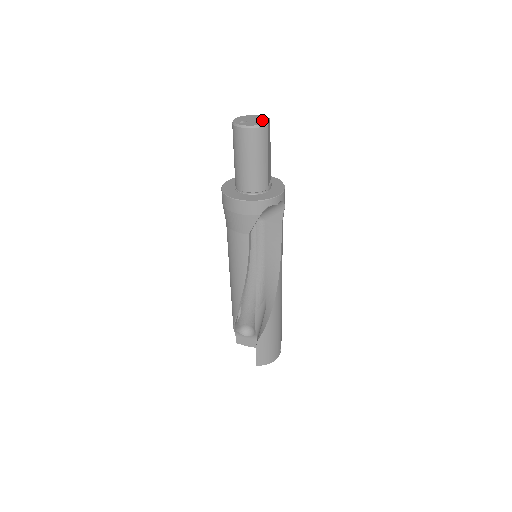
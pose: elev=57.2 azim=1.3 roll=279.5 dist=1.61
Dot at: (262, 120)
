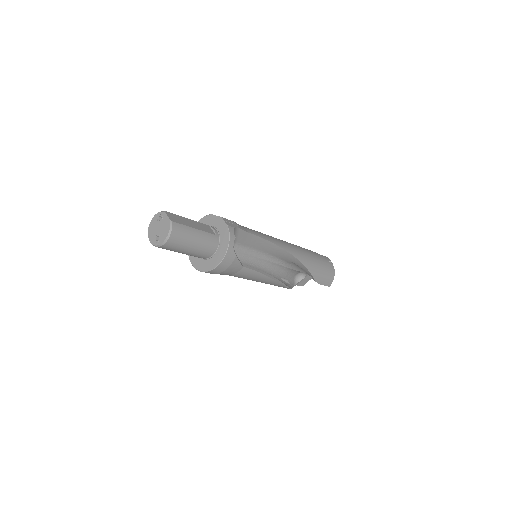
Dot at: (164, 221)
